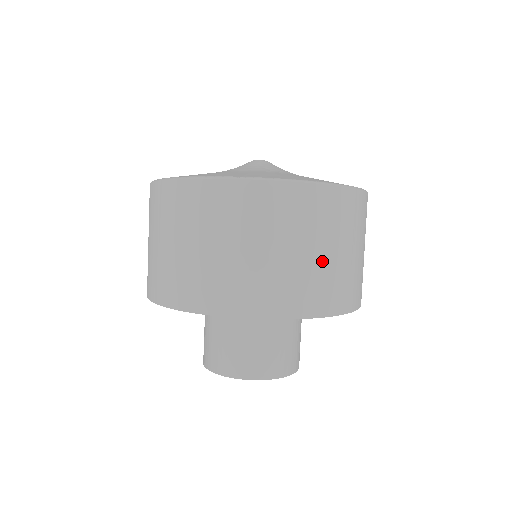
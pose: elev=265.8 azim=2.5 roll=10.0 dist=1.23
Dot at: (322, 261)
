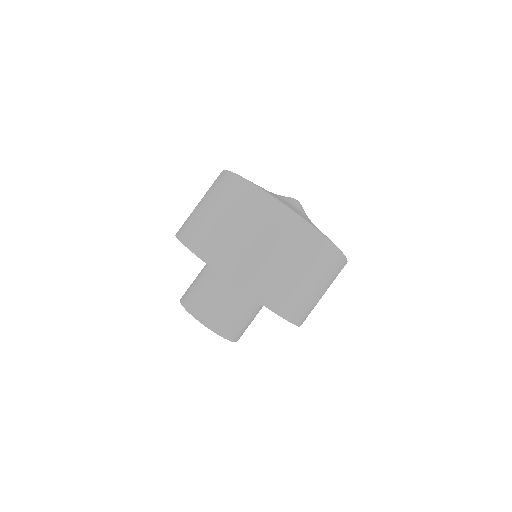
Dot at: (313, 293)
